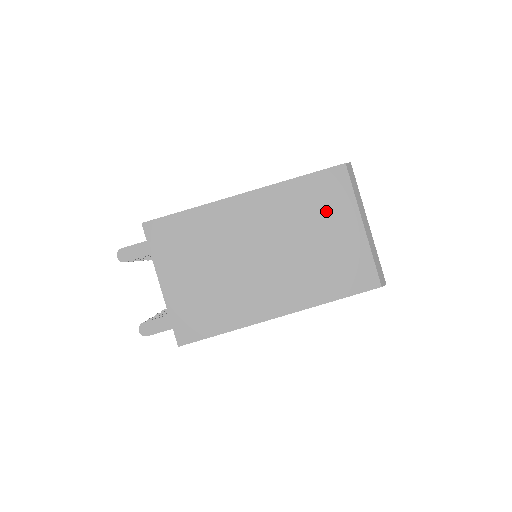
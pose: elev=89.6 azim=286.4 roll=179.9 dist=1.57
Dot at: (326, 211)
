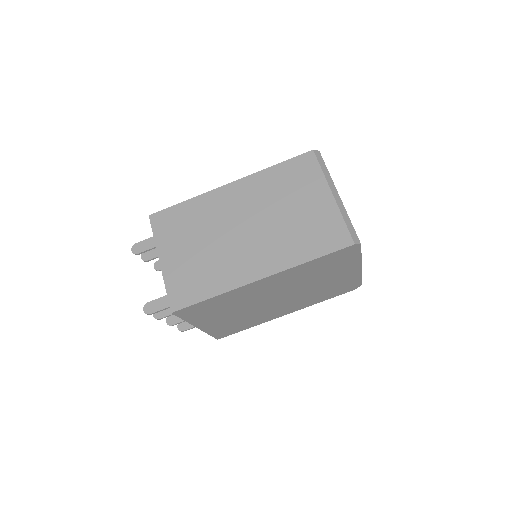
Dot at: (299, 188)
